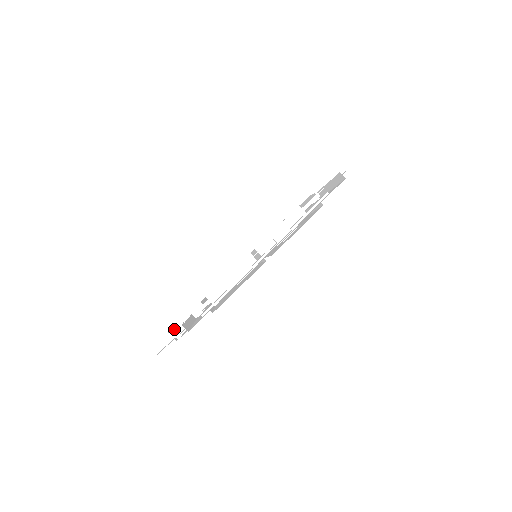
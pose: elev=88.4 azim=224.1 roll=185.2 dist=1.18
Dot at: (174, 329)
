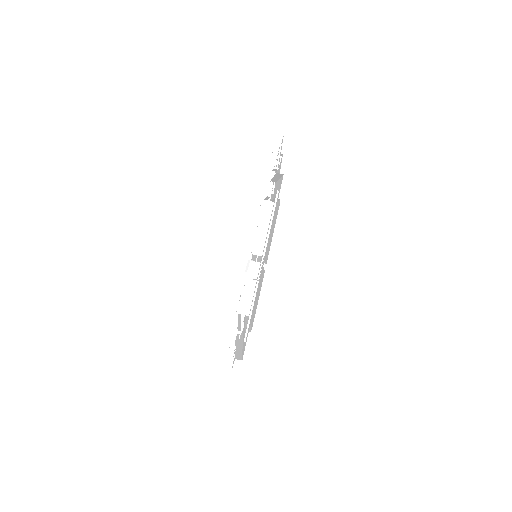
Dot at: (231, 343)
